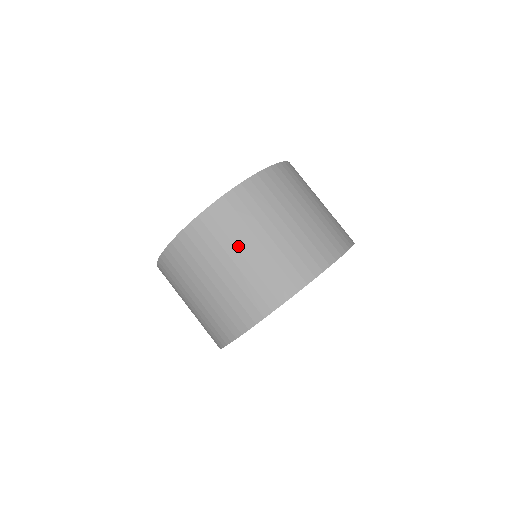
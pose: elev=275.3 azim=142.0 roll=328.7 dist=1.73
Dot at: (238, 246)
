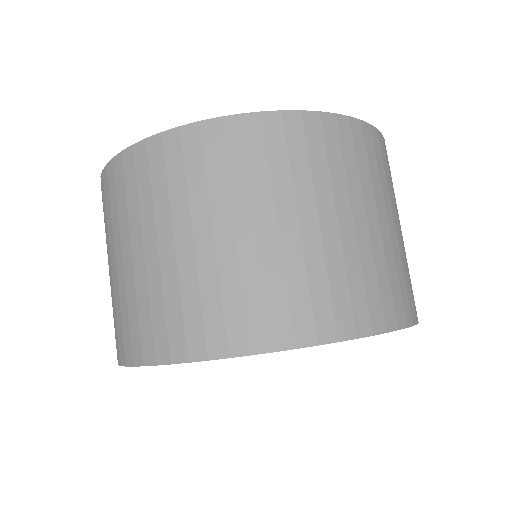
Dot at: (110, 246)
